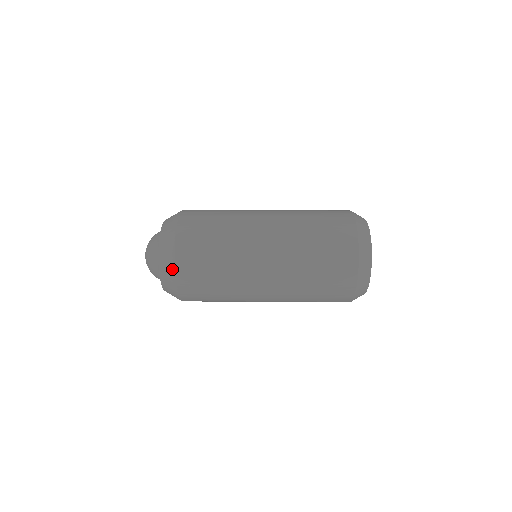
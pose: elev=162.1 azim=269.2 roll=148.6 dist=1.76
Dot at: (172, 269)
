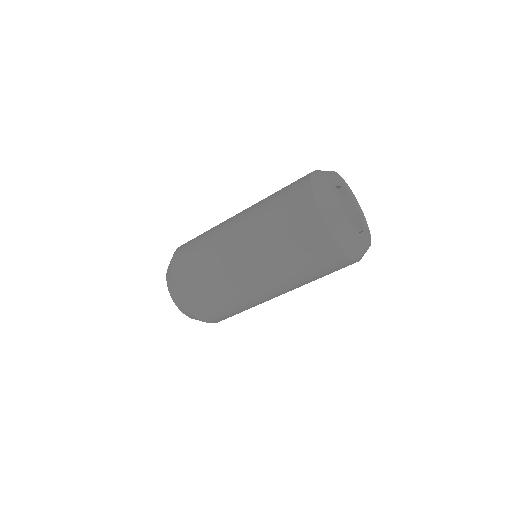
Dot at: occluded
